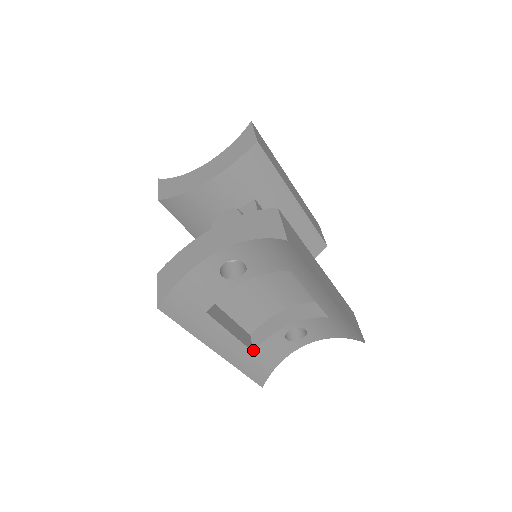
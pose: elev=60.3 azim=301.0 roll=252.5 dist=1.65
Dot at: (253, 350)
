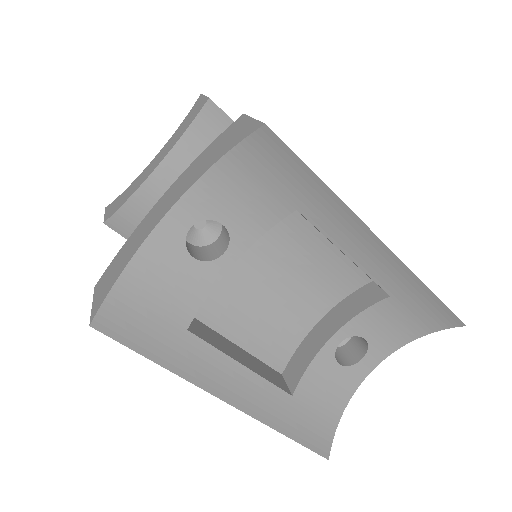
Dot at: (291, 393)
